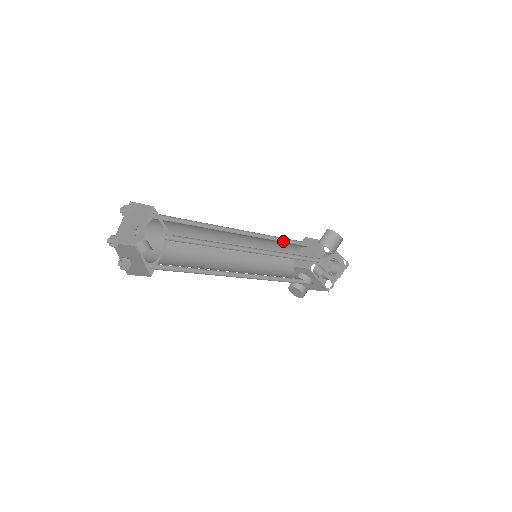
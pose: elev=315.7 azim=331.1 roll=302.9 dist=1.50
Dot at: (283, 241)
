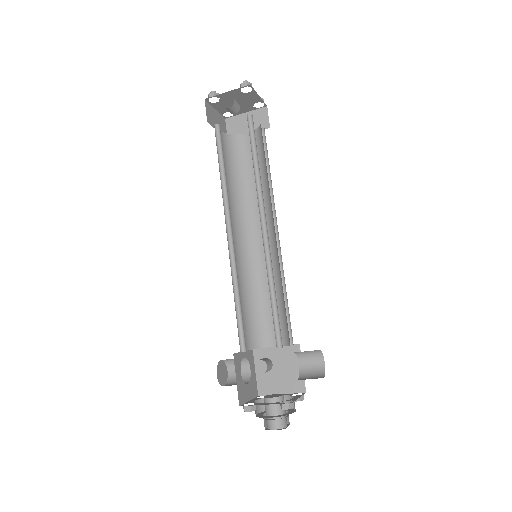
Dot at: occluded
